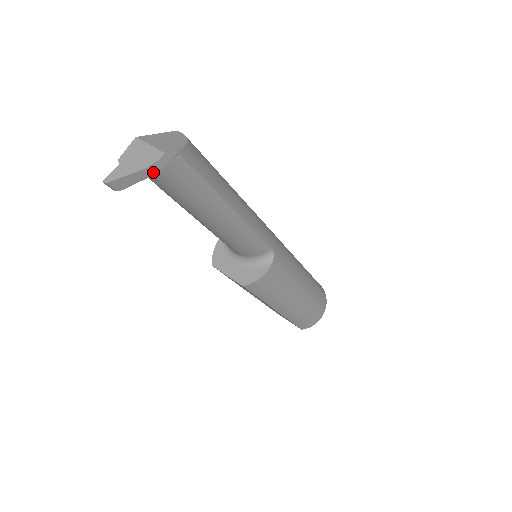
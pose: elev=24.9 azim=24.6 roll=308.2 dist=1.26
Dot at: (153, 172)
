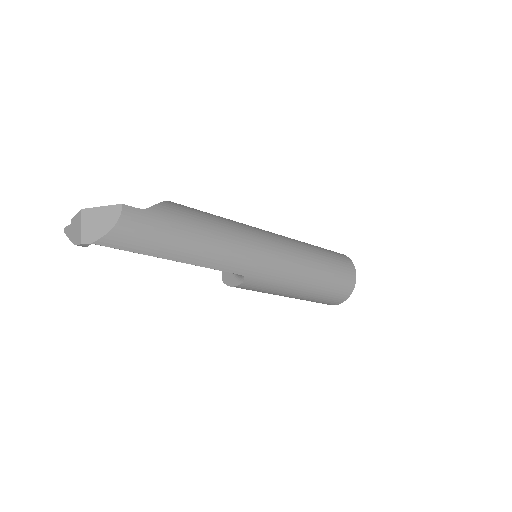
Dot at: occluded
